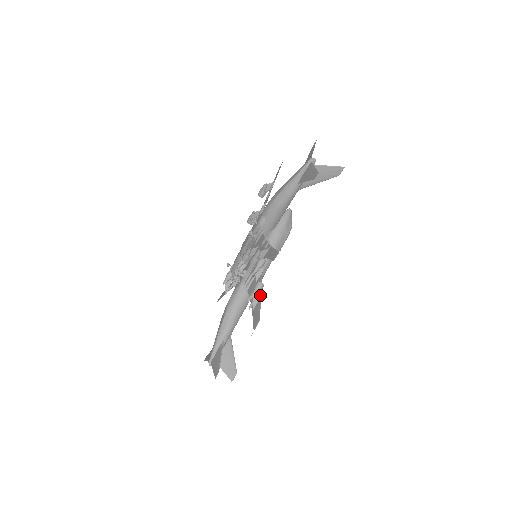
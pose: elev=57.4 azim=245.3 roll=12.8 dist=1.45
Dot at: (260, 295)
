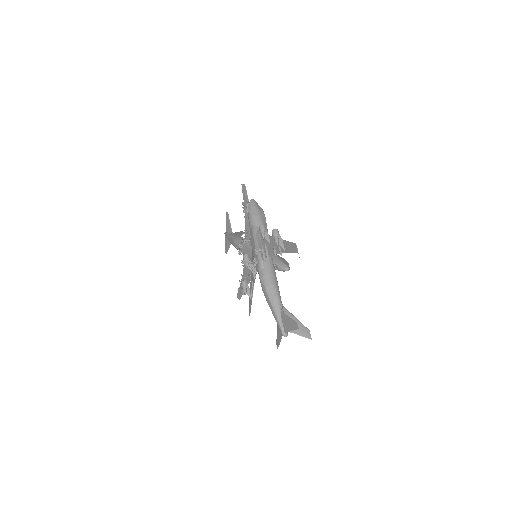
Dot at: occluded
